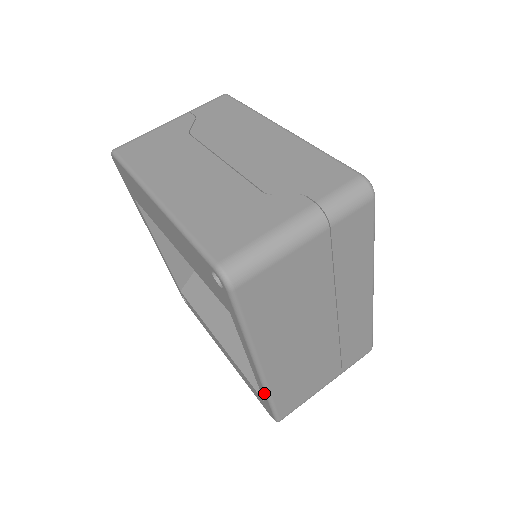
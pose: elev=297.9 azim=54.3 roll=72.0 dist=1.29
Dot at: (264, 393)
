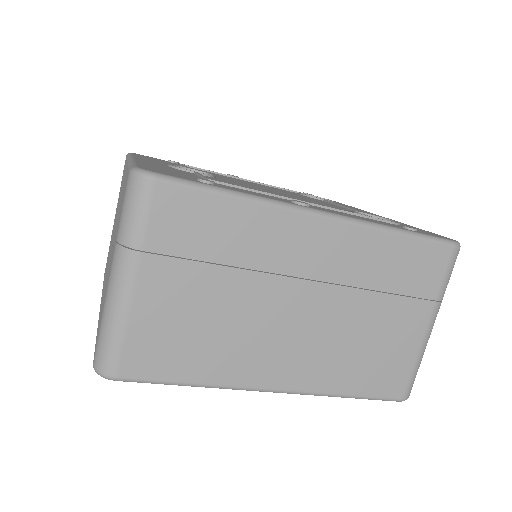
Dot at: occluded
